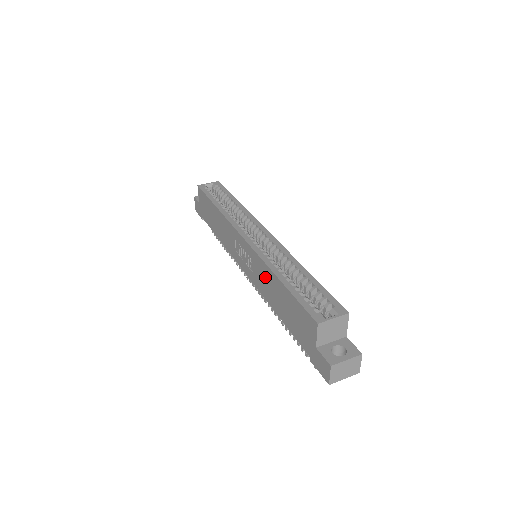
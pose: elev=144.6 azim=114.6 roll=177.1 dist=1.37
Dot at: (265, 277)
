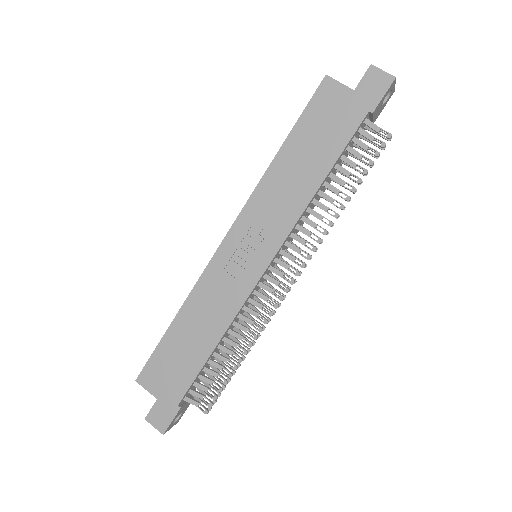
Dot at: (276, 191)
